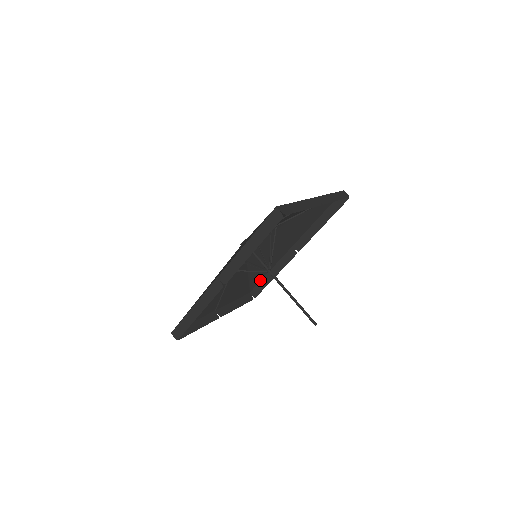
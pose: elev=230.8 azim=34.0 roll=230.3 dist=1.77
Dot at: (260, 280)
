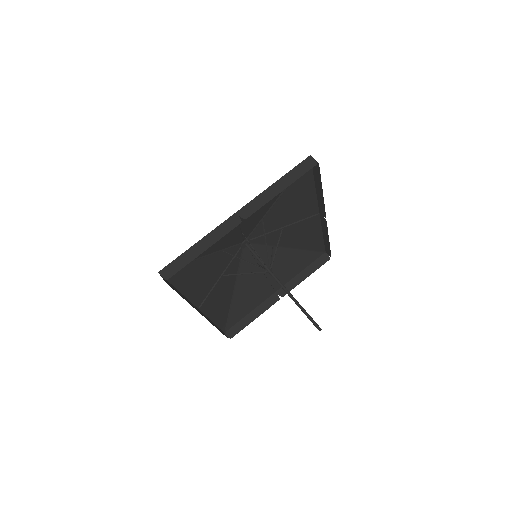
Dot at: (323, 242)
